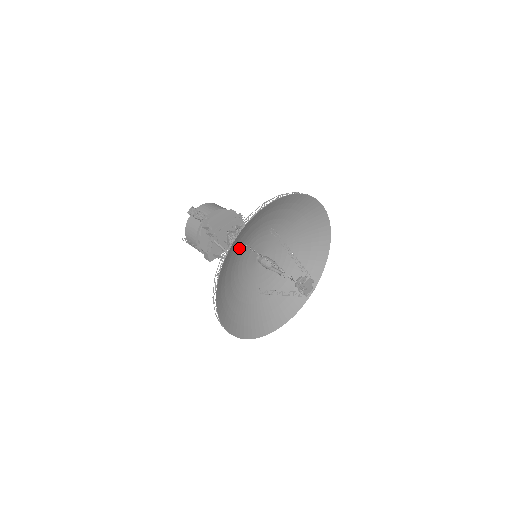
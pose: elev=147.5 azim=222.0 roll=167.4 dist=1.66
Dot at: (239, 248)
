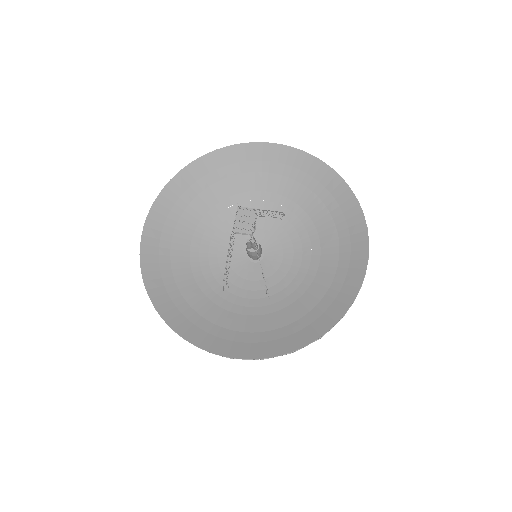
Dot at: (228, 196)
